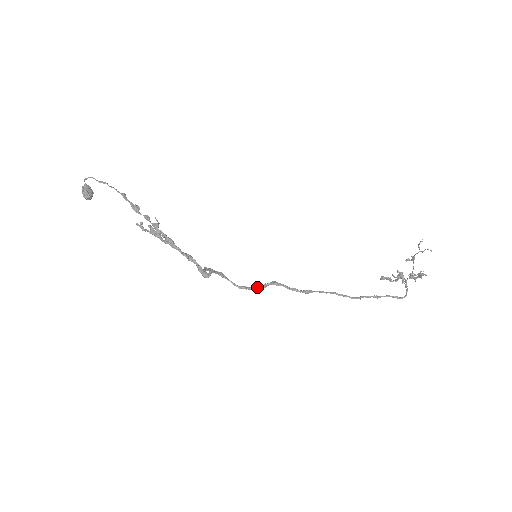
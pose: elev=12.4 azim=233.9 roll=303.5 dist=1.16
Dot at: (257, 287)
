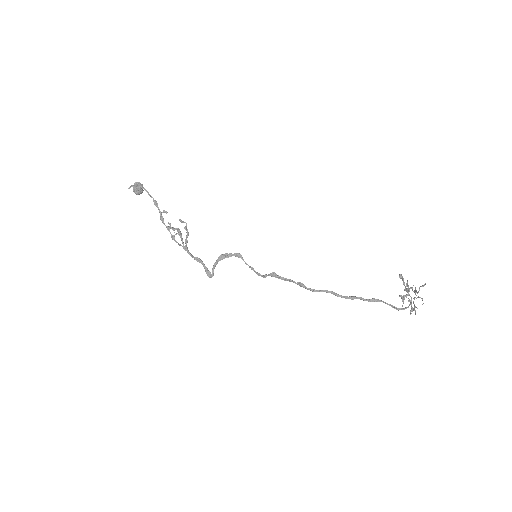
Dot at: (259, 275)
